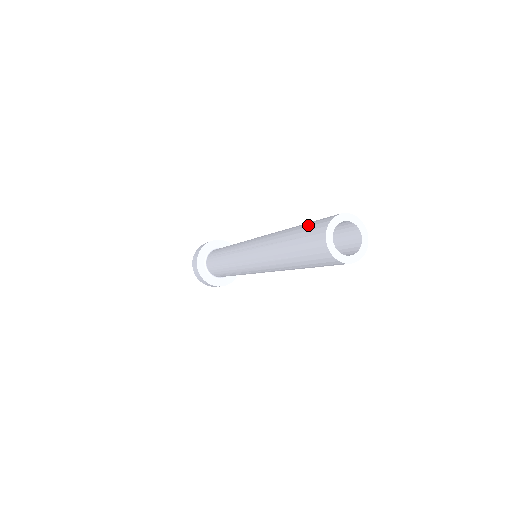
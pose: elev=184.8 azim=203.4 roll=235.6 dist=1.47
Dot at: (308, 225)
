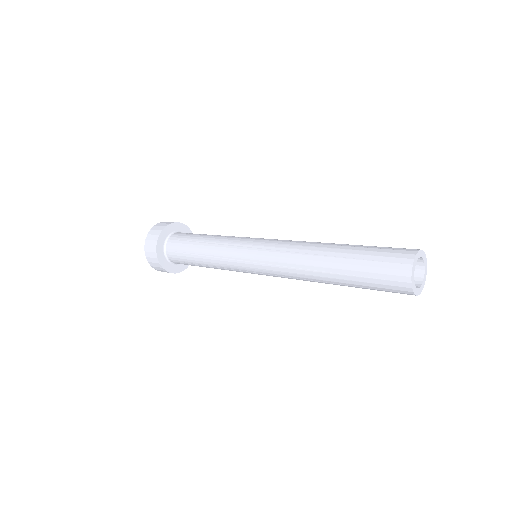
Dot at: (376, 250)
